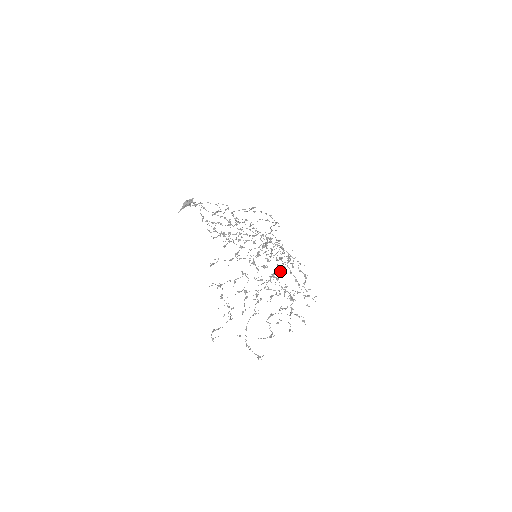
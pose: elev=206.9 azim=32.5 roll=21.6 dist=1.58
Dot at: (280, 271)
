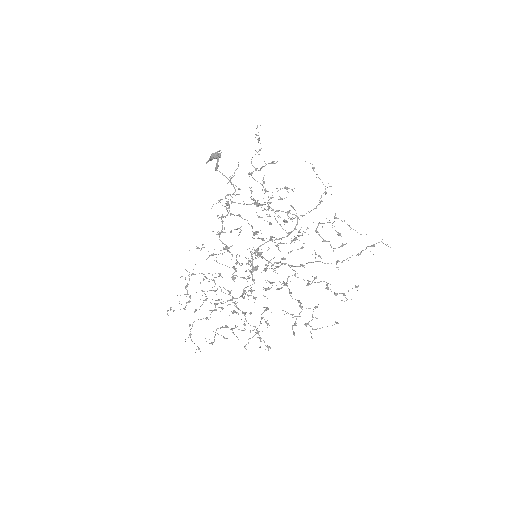
Dot at: (270, 288)
